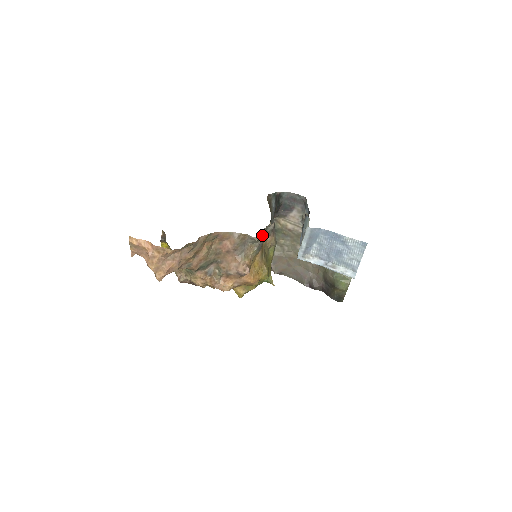
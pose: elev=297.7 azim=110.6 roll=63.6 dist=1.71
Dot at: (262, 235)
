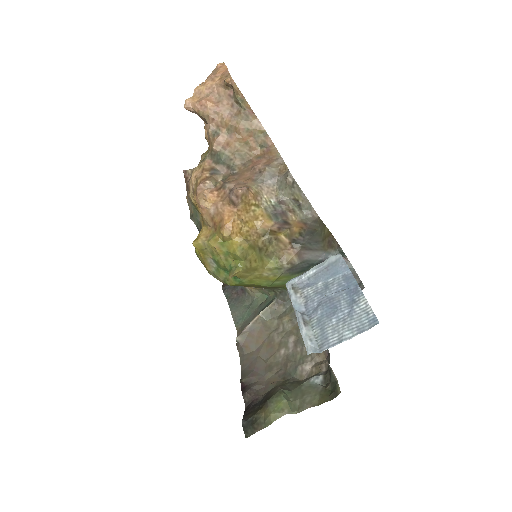
Dot at: (296, 195)
